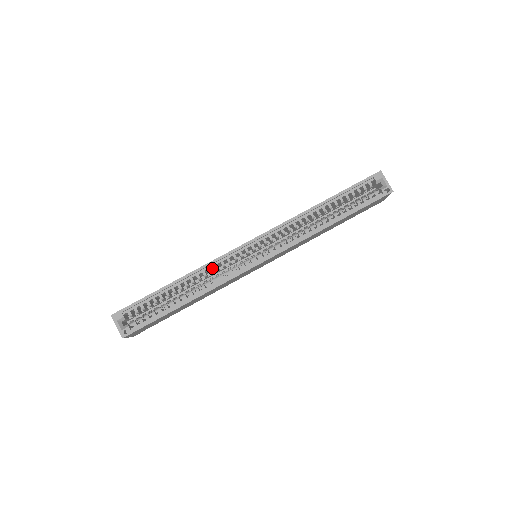
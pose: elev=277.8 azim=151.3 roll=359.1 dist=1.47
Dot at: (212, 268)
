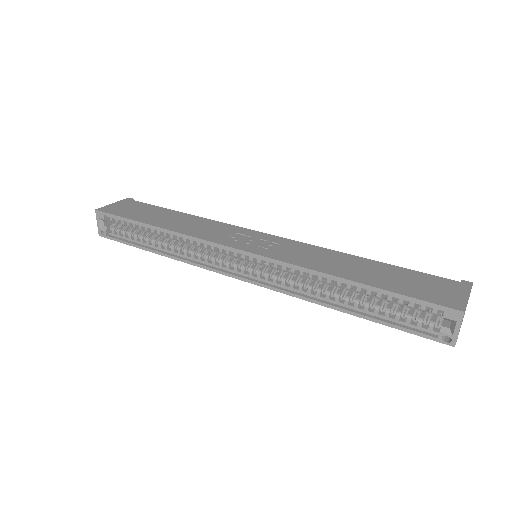
Dot at: occluded
